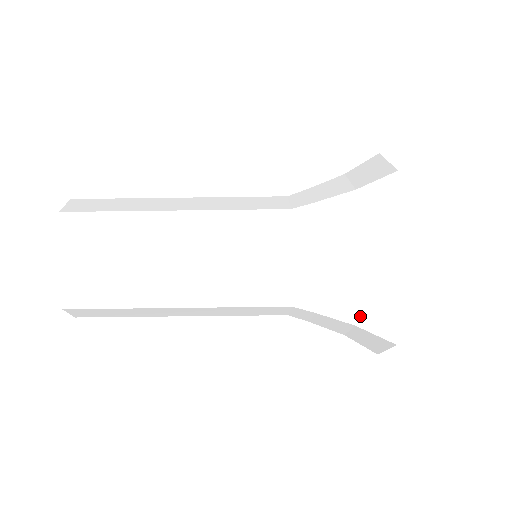
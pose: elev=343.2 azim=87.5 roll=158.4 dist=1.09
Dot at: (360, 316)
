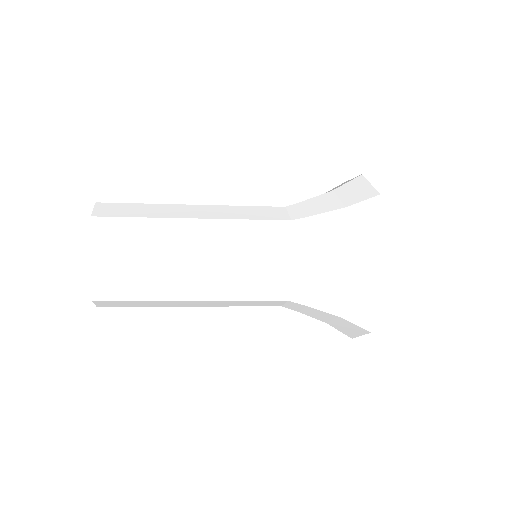
Dot at: (352, 276)
